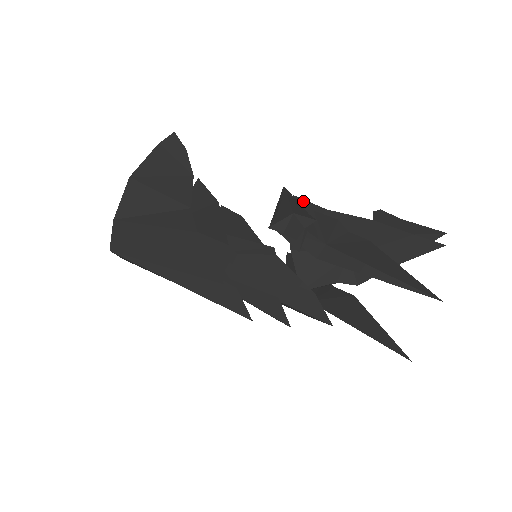
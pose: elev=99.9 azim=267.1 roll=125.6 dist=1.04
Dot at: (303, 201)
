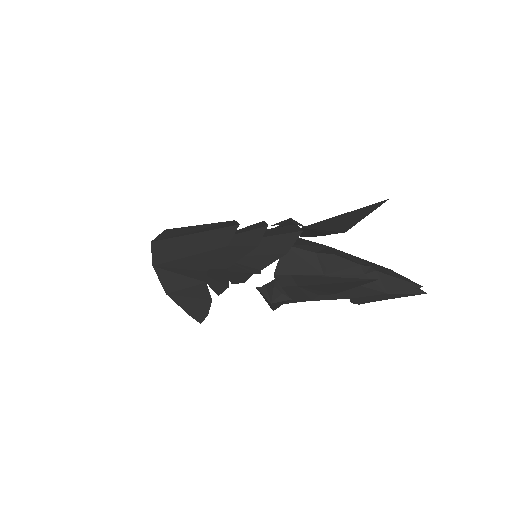
Dot at: occluded
